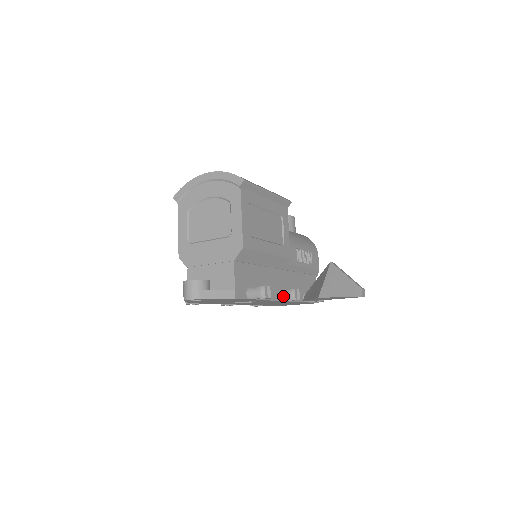
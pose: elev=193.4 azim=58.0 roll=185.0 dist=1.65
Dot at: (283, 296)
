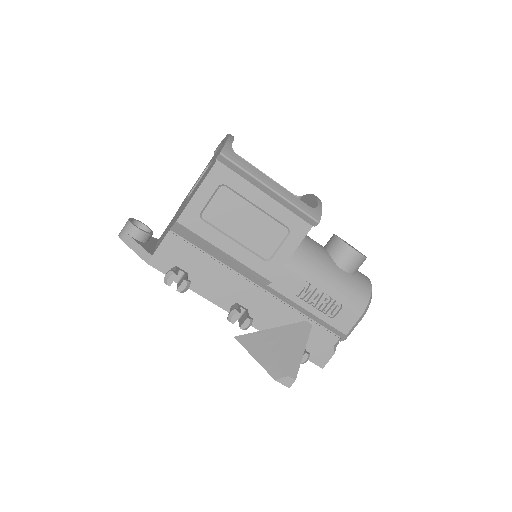
Dot at: occluded
